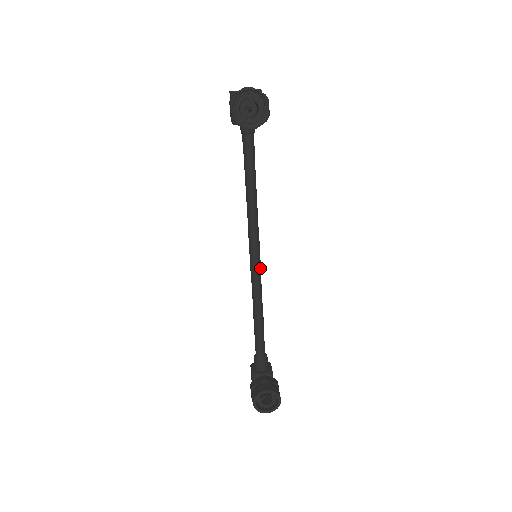
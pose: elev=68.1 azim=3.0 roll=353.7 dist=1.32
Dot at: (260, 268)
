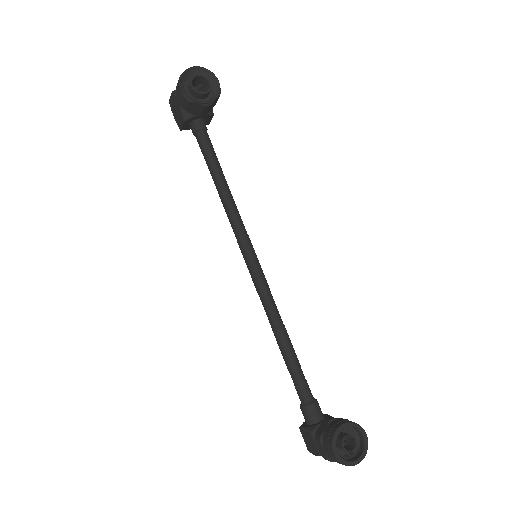
Dot at: (264, 276)
